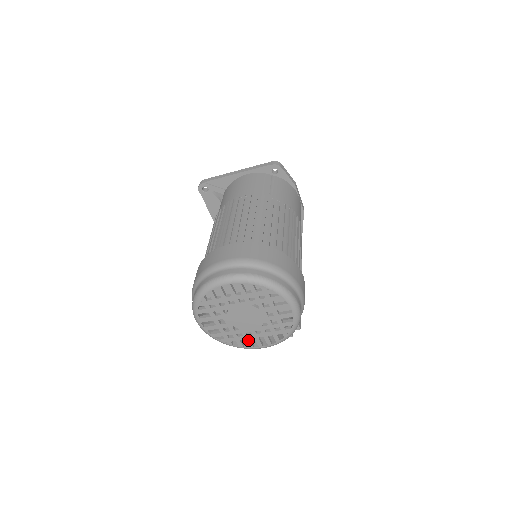
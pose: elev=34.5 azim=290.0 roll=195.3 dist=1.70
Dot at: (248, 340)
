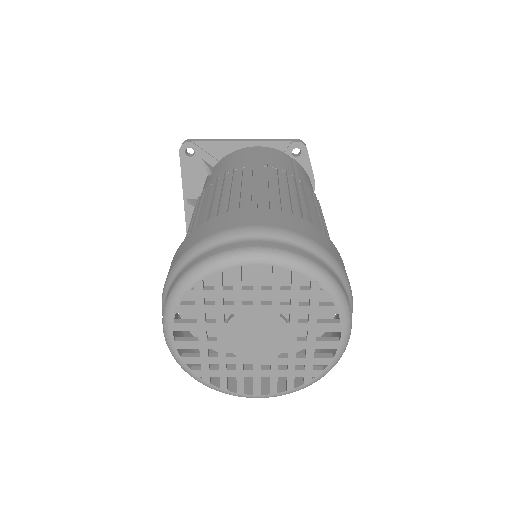
Dot at: (241, 379)
